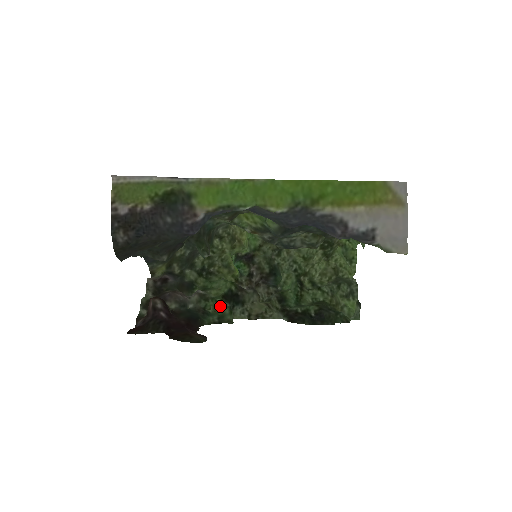
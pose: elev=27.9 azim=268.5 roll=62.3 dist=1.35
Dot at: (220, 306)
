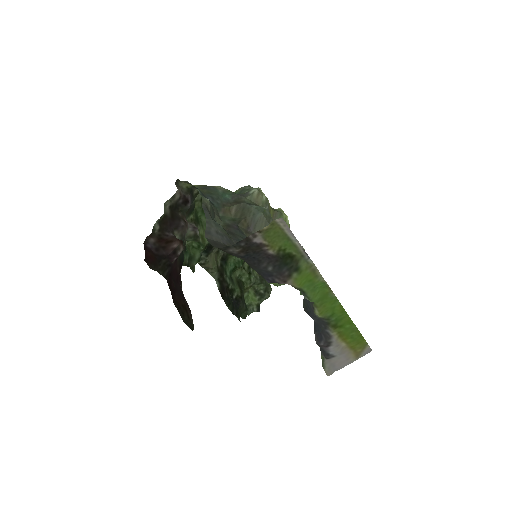
Dot at: (197, 249)
